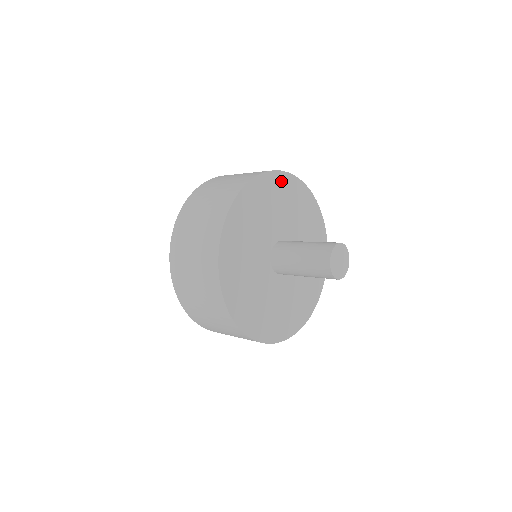
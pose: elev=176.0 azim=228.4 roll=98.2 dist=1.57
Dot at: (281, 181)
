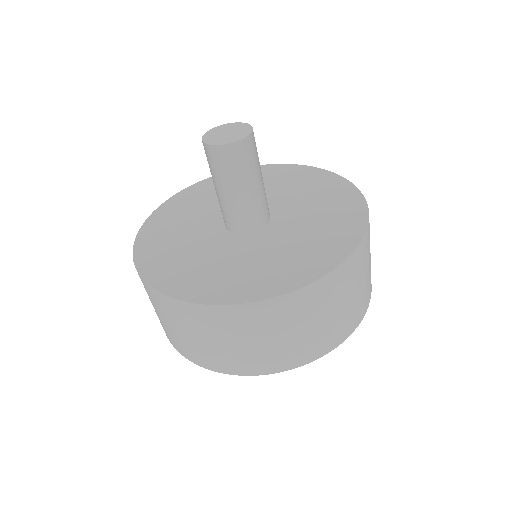
Dot at: (279, 170)
